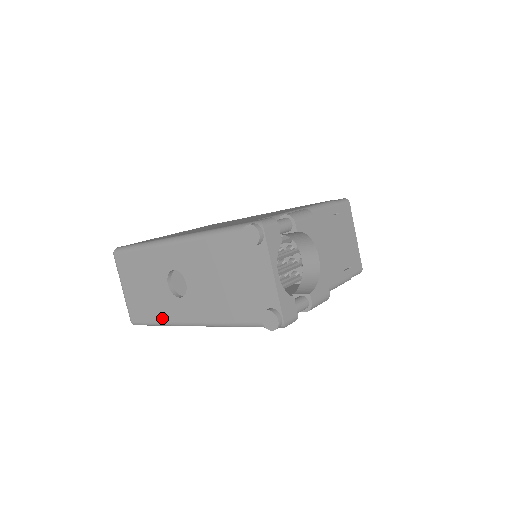
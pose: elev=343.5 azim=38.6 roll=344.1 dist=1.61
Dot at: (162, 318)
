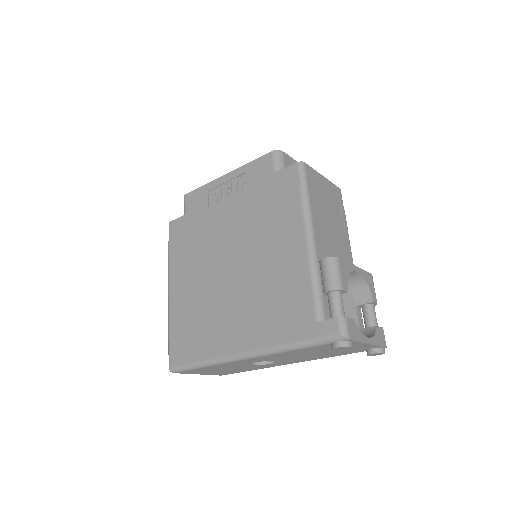
Dot at: (256, 369)
